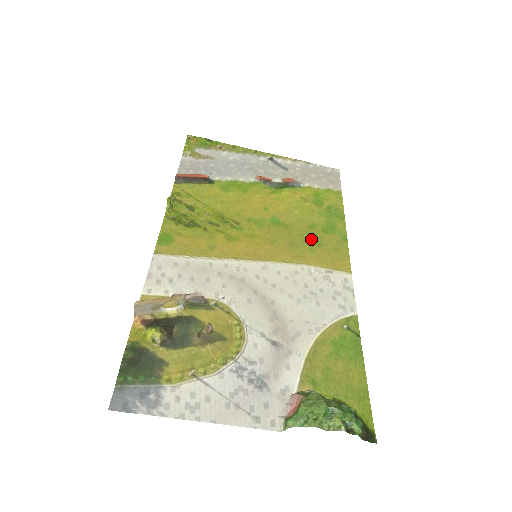
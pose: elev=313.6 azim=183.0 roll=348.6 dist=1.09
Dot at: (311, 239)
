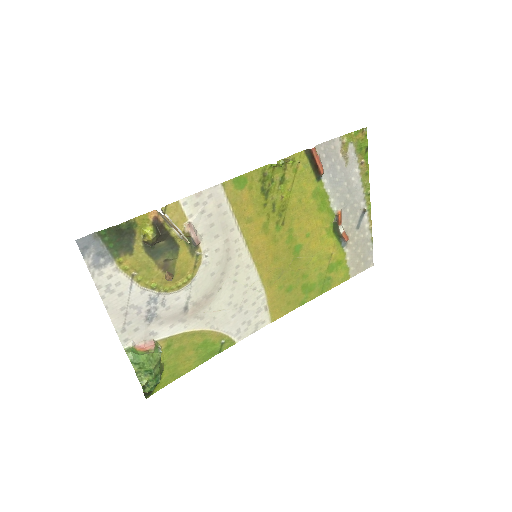
Dot at: (291, 282)
